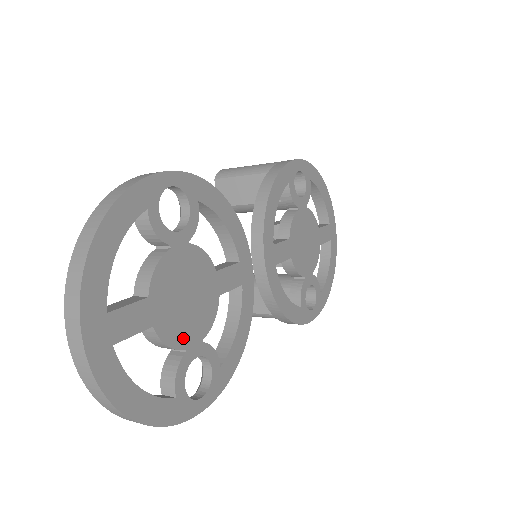
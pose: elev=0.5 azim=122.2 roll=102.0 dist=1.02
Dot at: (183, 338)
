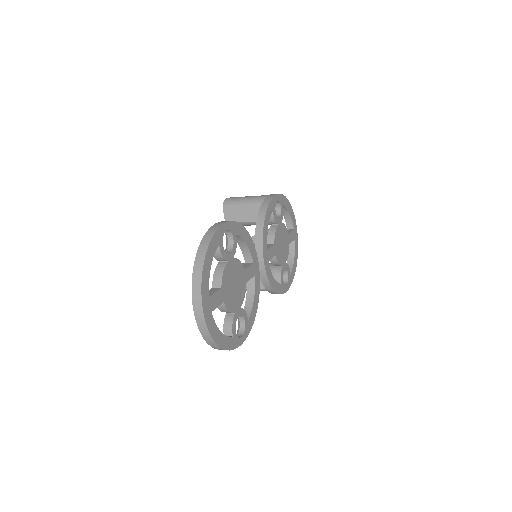
Dot at: (234, 307)
